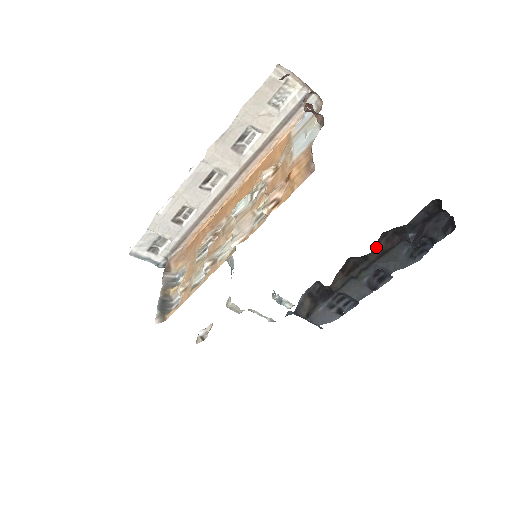
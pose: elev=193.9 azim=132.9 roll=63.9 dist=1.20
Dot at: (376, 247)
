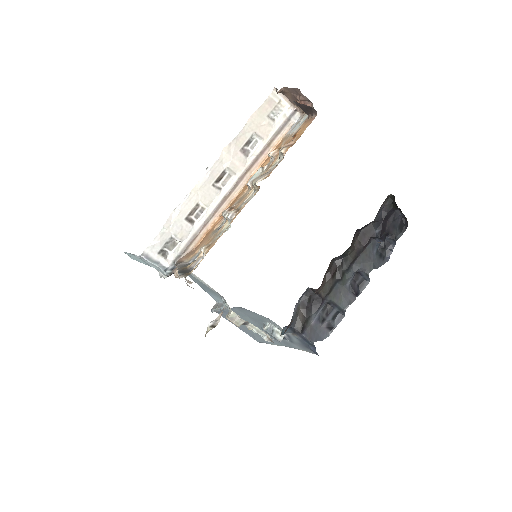
Dot at: (353, 245)
